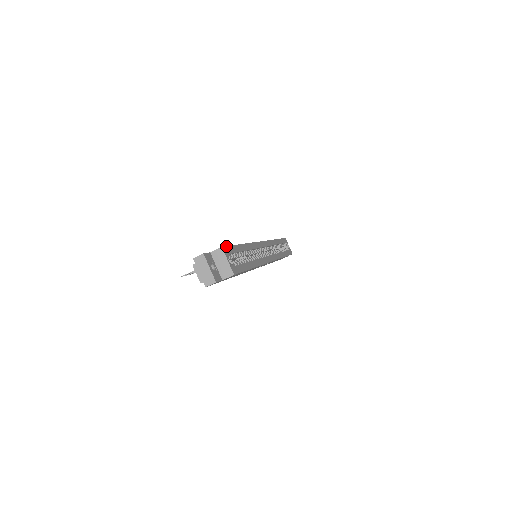
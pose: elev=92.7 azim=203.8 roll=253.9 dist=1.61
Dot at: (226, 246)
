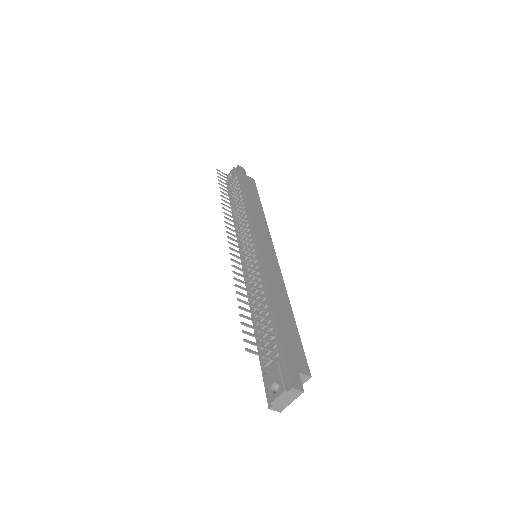
Dot at: occluded
